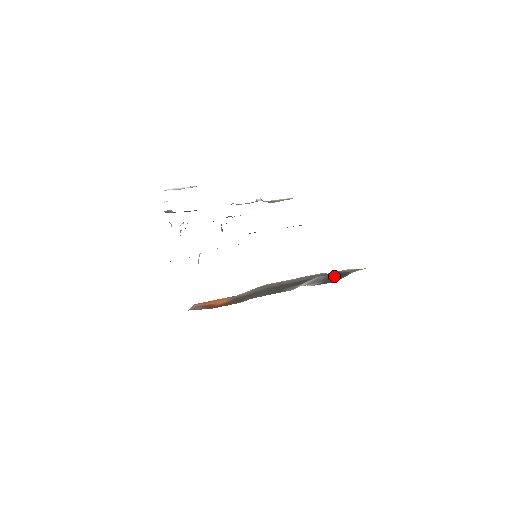
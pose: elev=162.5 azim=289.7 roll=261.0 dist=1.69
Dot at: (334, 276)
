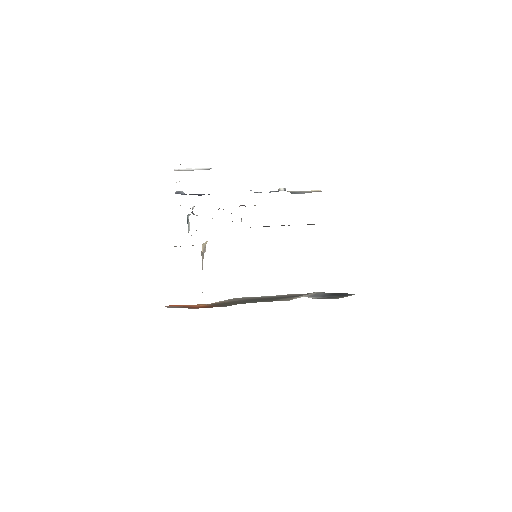
Dot at: (336, 294)
